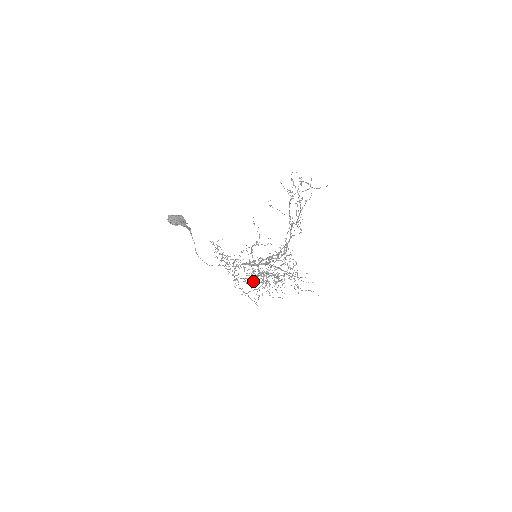
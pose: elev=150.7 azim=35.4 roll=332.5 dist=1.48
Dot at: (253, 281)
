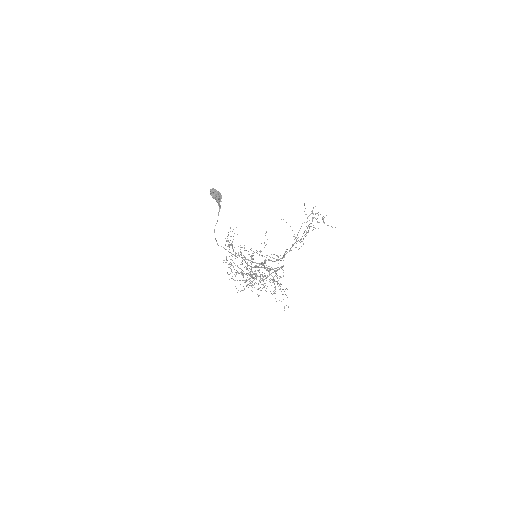
Dot at: (244, 273)
